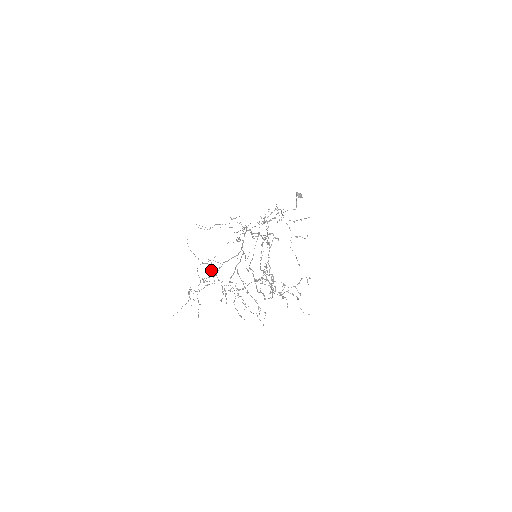
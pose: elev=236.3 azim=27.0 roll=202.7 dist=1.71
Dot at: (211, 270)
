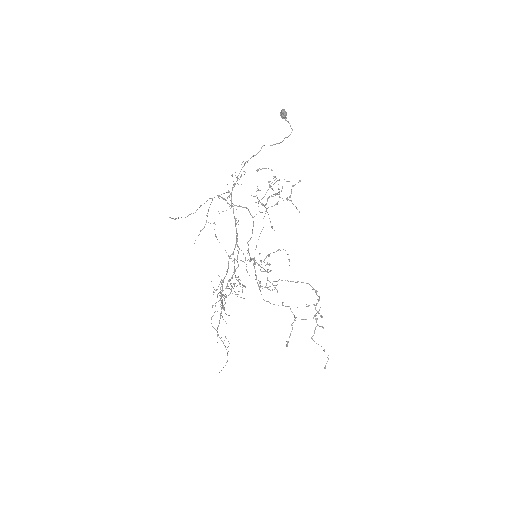
Dot at: occluded
